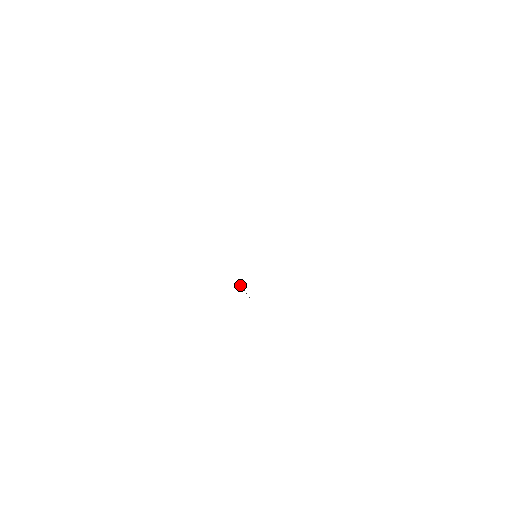
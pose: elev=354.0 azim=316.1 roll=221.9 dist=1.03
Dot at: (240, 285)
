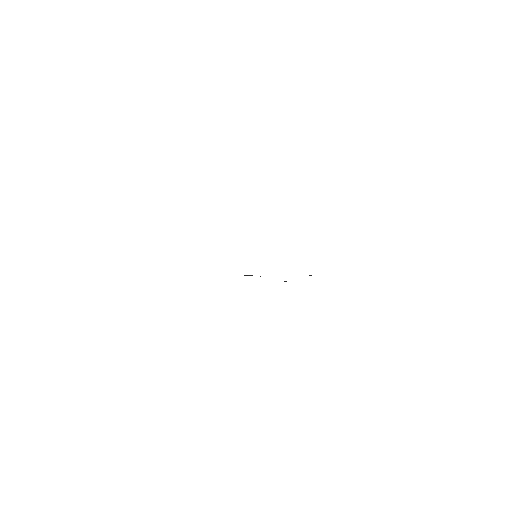
Dot at: occluded
